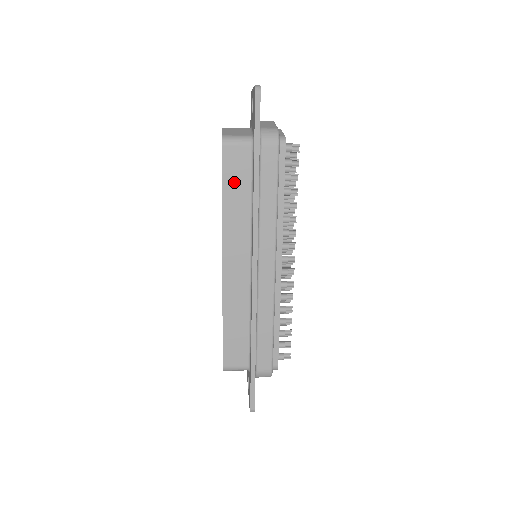
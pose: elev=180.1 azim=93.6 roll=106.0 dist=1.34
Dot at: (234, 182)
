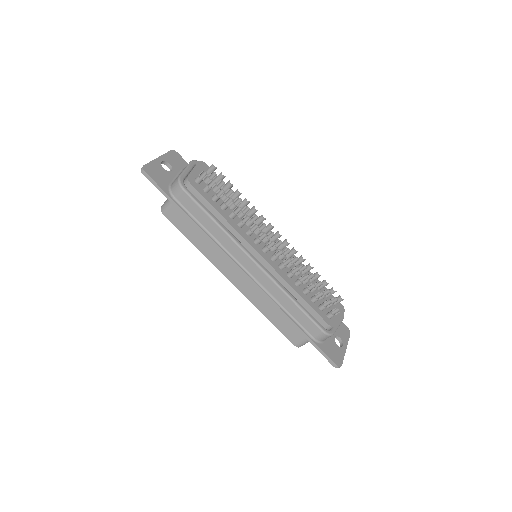
Dot at: (189, 229)
